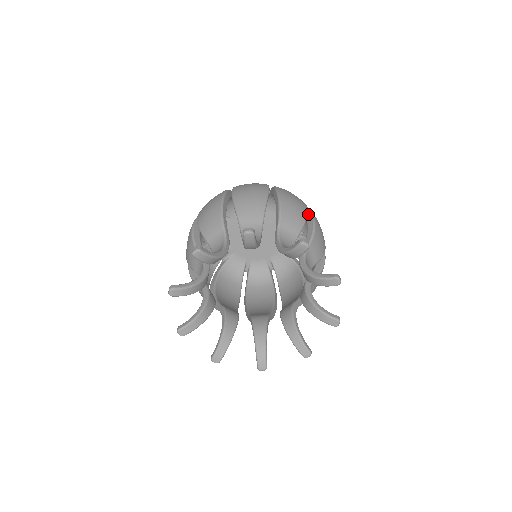
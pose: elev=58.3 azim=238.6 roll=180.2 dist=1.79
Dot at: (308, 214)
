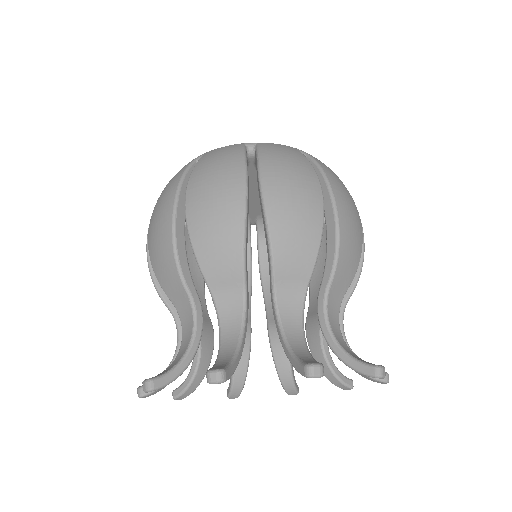
Dot at: (326, 200)
